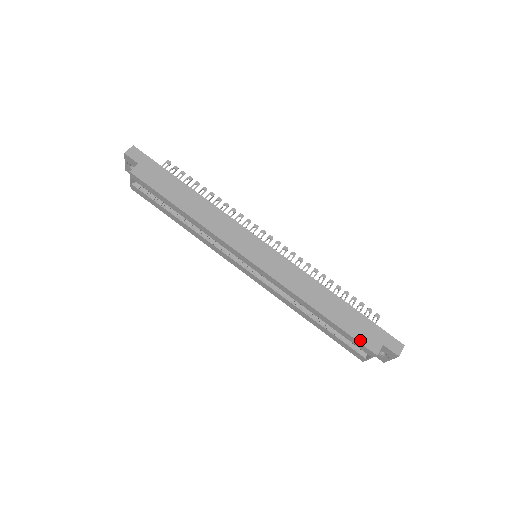
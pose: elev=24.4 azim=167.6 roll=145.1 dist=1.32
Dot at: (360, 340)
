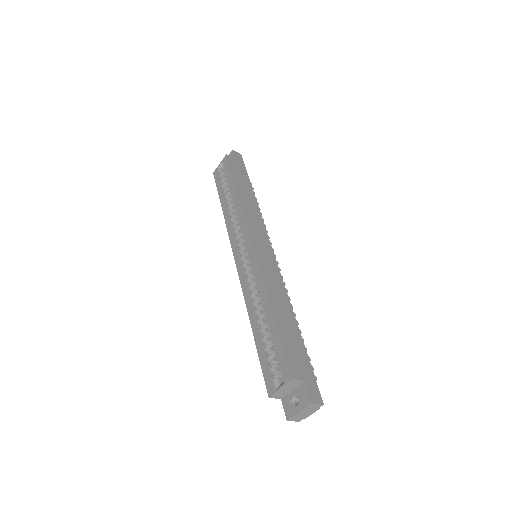
Dot at: (288, 355)
